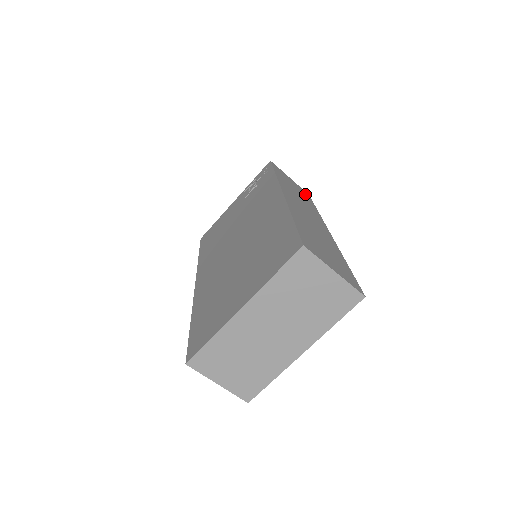
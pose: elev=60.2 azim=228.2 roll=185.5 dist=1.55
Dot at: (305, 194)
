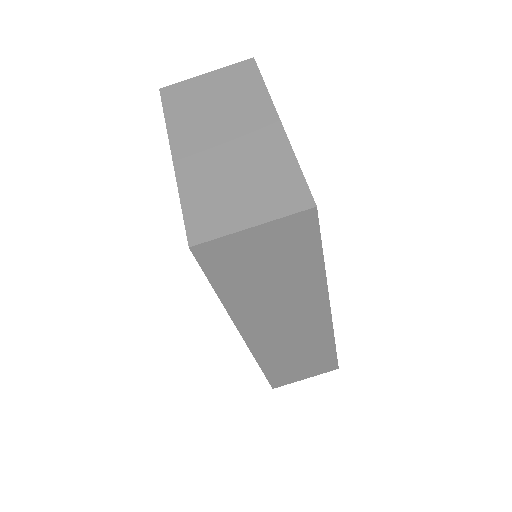
Dot at: occluded
